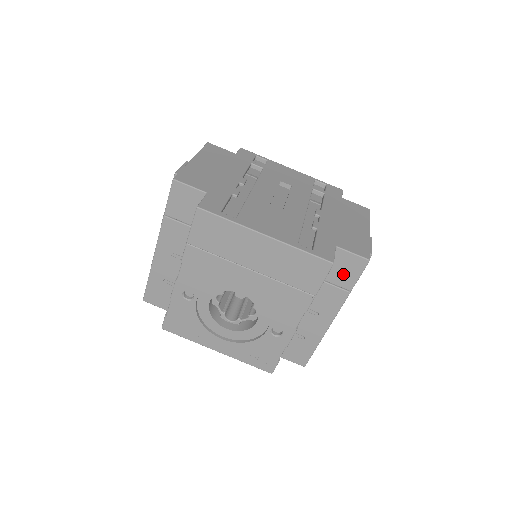
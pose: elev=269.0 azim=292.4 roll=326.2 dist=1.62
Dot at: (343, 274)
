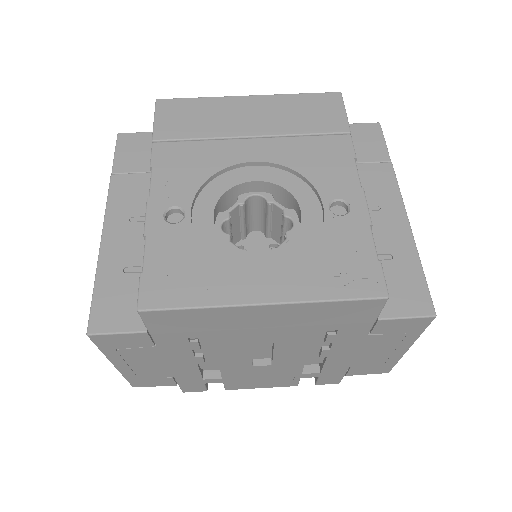
Dot at: (366, 147)
